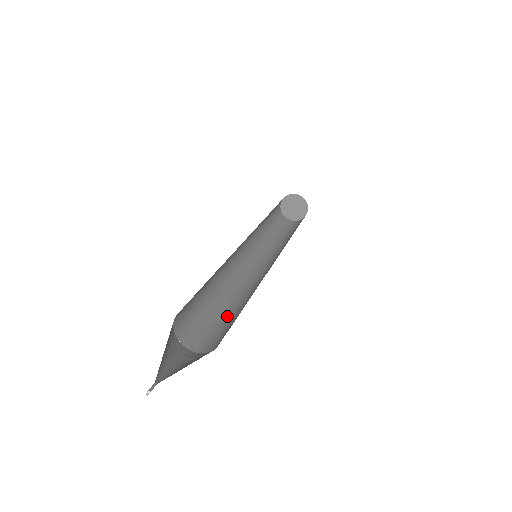
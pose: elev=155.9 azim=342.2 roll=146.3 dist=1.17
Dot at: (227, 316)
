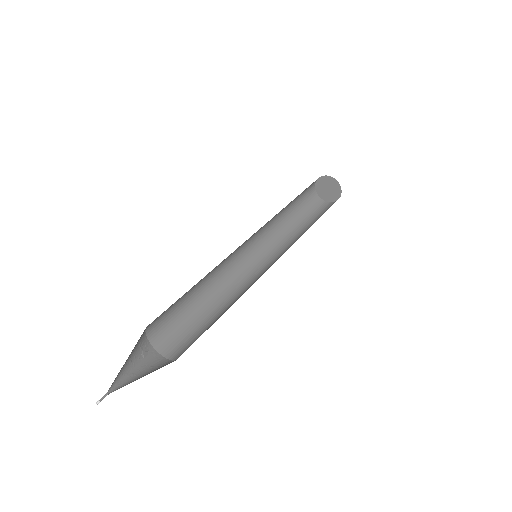
Dot at: (194, 311)
